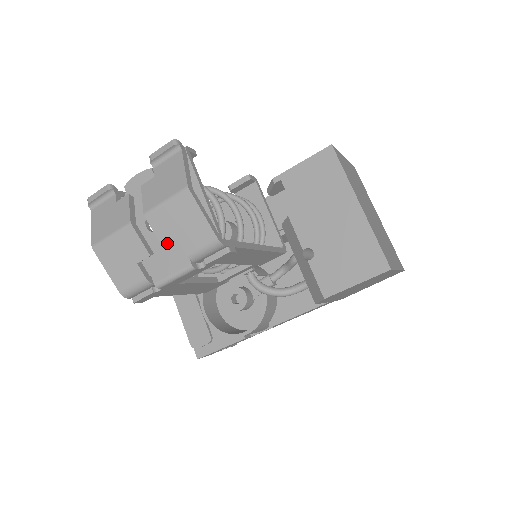
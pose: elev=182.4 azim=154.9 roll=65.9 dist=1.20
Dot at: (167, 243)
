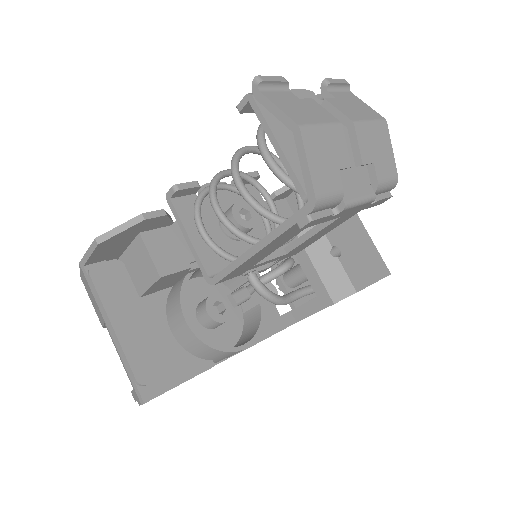
Dot at: (366, 161)
